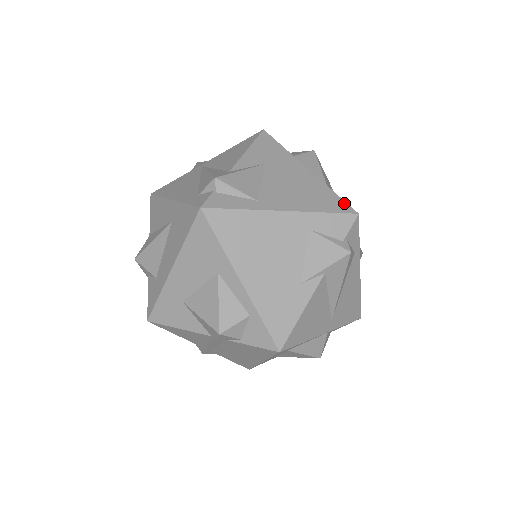
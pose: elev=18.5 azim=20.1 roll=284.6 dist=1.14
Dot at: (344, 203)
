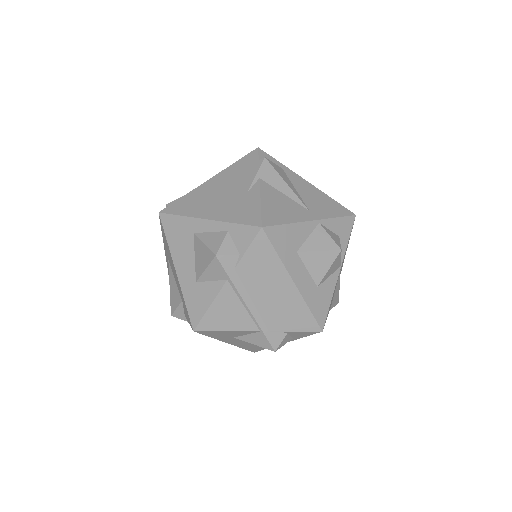
Dot at: occluded
